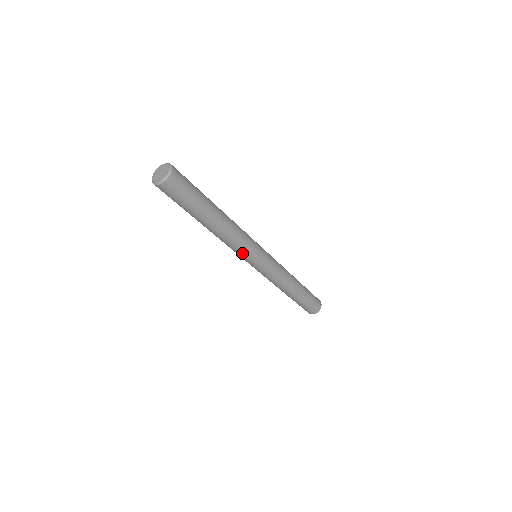
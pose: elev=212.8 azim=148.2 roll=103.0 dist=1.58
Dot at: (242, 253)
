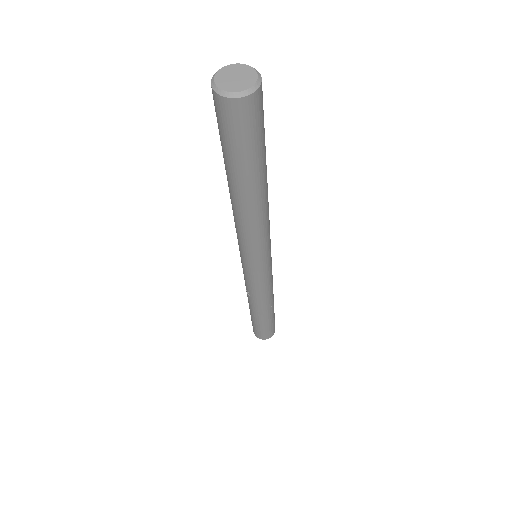
Dot at: (264, 246)
